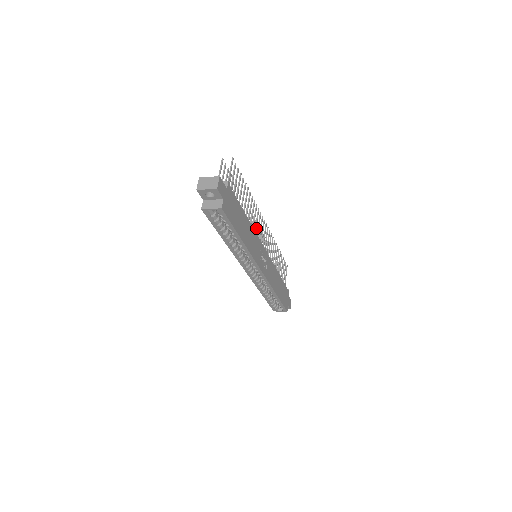
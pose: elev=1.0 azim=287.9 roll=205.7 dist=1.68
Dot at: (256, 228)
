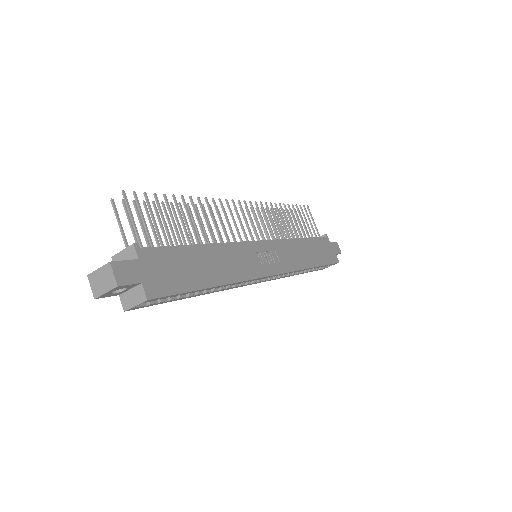
Dot at: occluded
